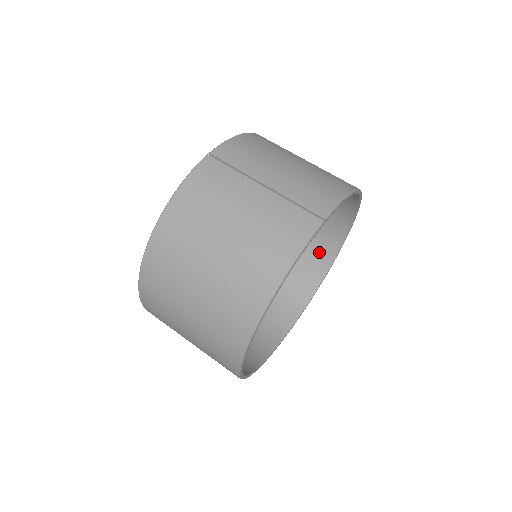
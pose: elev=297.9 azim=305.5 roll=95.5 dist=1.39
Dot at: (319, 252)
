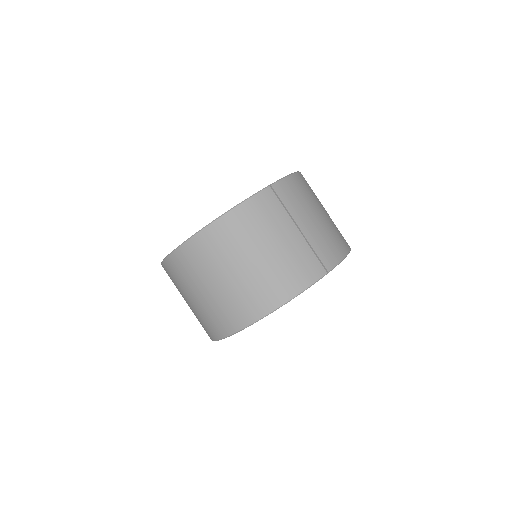
Dot at: occluded
